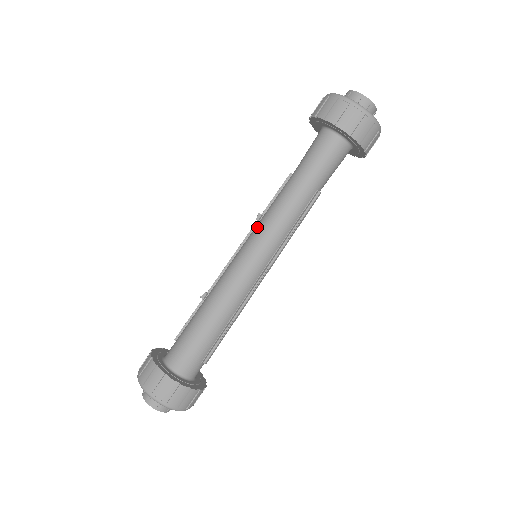
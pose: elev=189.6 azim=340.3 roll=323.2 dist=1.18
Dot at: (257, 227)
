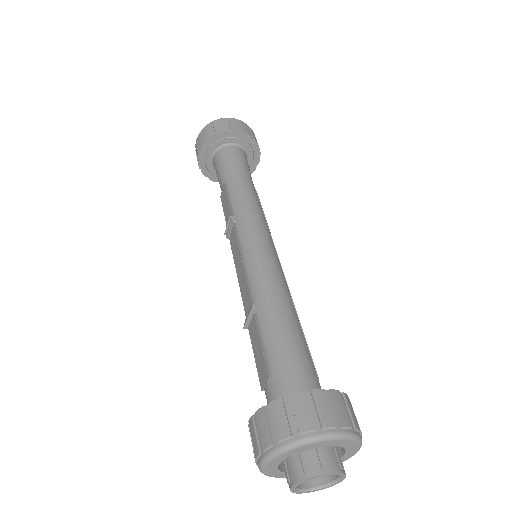
Dot at: (242, 224)
